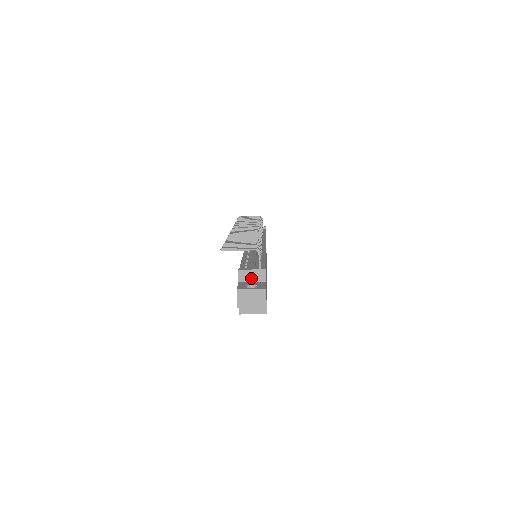
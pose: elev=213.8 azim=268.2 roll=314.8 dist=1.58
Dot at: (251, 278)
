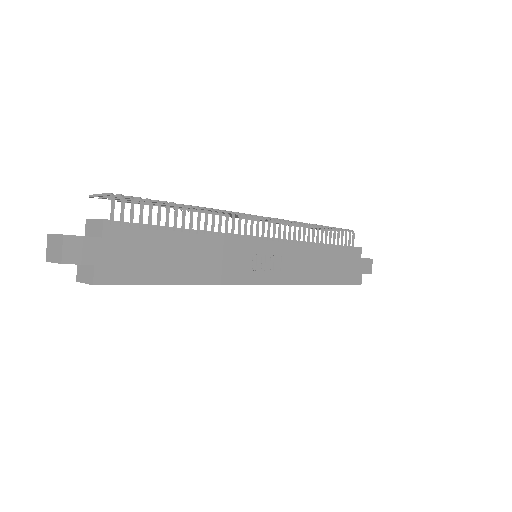
Dot at: (93, 231)
